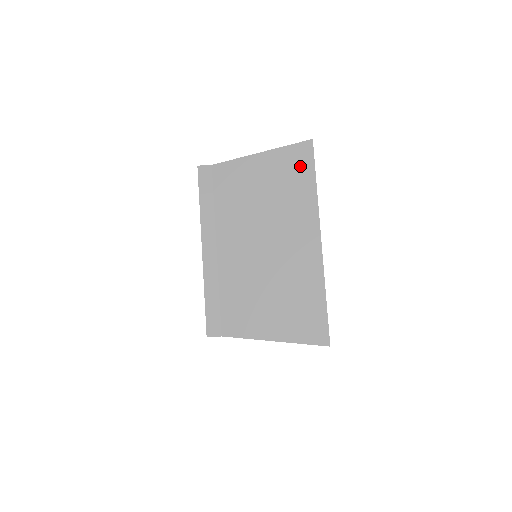
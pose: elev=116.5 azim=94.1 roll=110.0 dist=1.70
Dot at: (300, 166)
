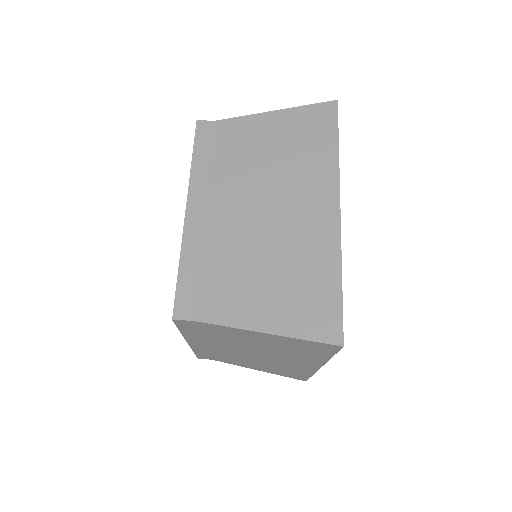
Dot at: (316, 350)
